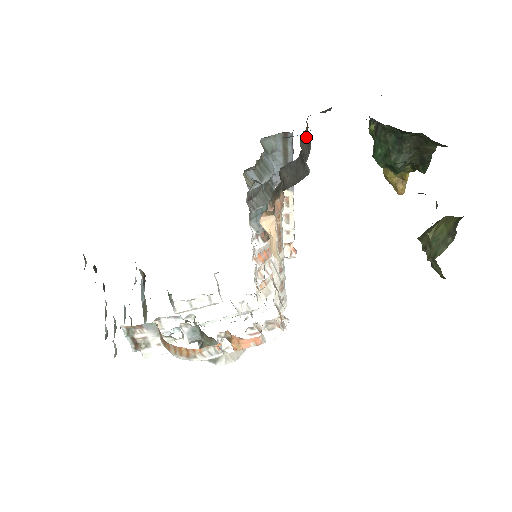
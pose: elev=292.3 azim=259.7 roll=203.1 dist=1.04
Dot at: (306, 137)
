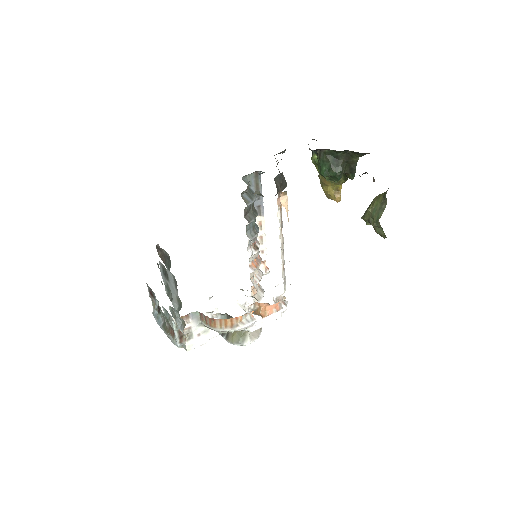
Dot at: occluded
